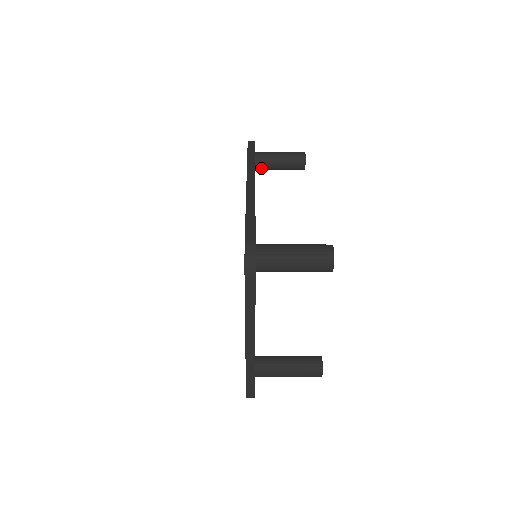
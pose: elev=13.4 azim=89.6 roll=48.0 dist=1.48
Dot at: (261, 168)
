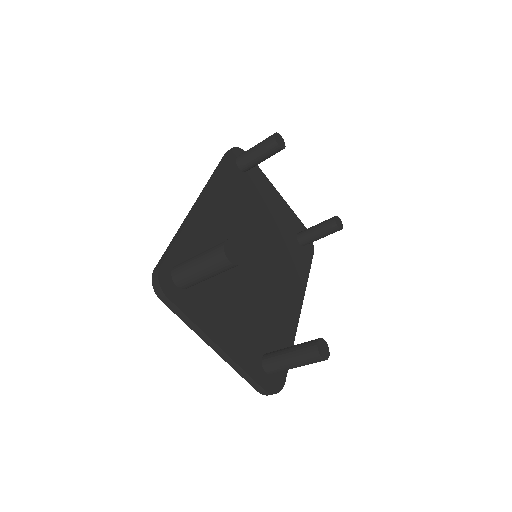
Dot at: (247, 169)
